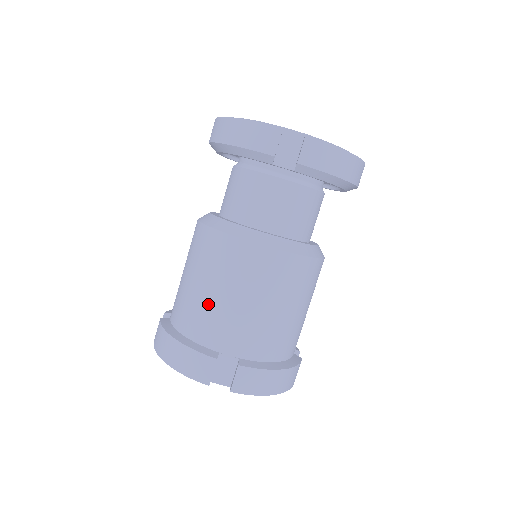
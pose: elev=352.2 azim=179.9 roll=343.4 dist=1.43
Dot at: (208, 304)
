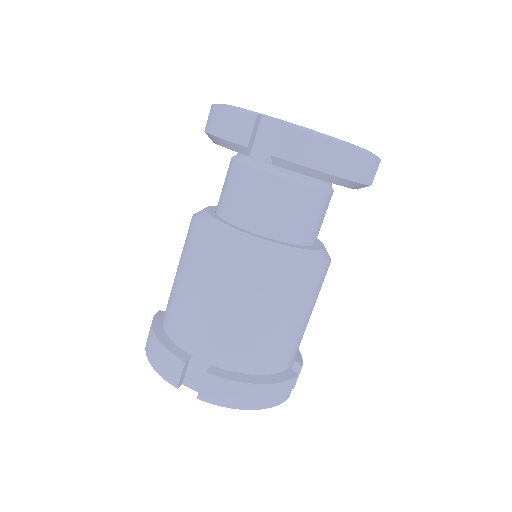
Dot at: (185, 303)
